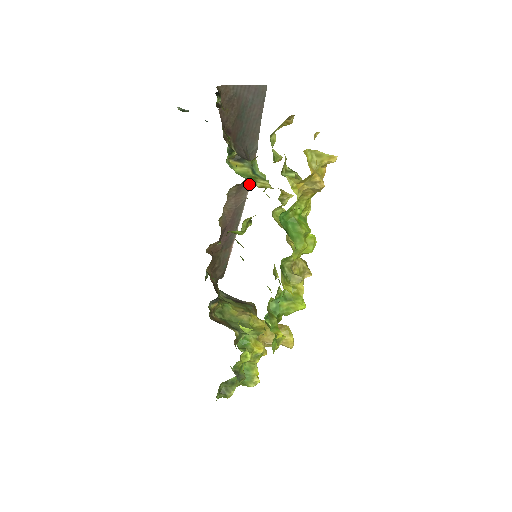
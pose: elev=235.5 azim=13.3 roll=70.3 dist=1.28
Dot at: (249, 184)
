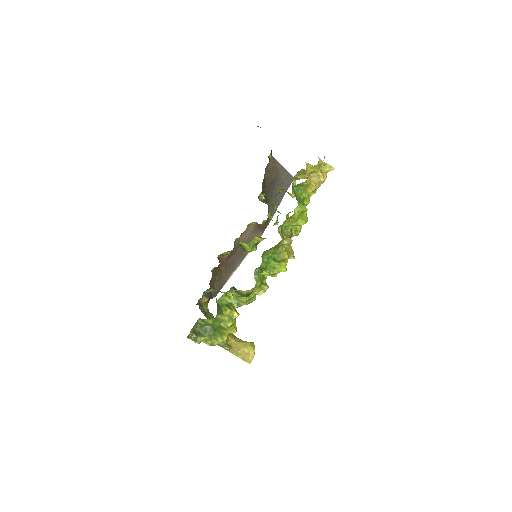
Dot at: (261, 234)
